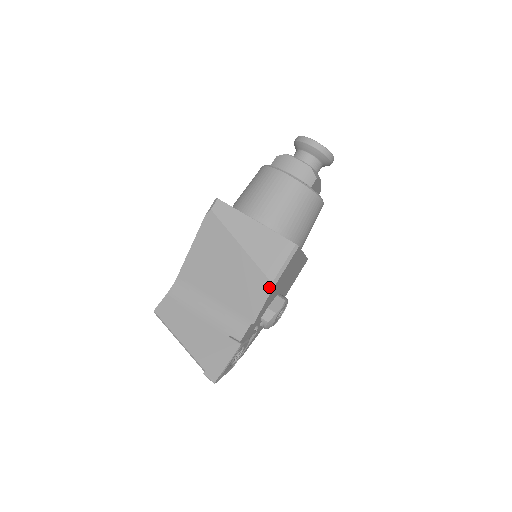
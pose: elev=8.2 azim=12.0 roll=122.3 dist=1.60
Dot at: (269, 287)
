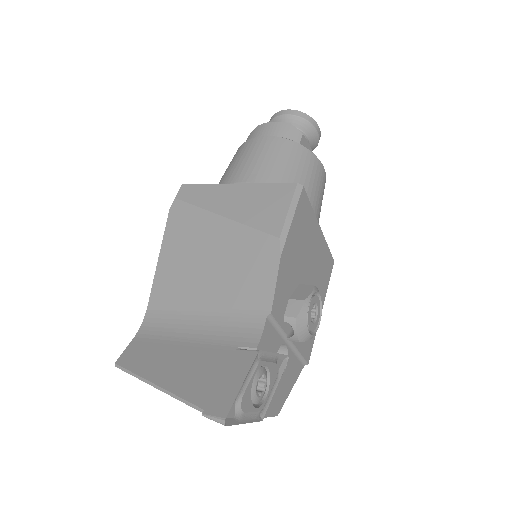
Dot at: (277, 245)
